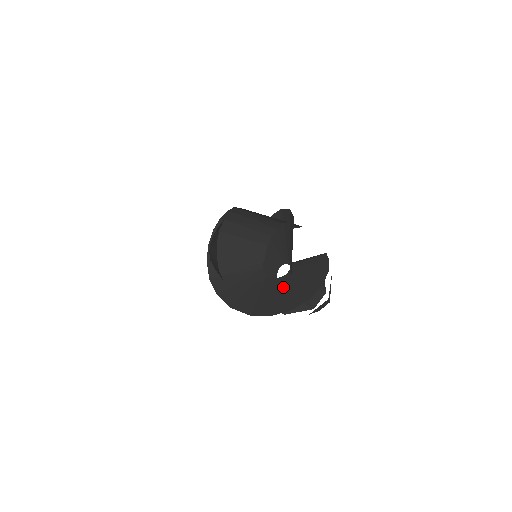
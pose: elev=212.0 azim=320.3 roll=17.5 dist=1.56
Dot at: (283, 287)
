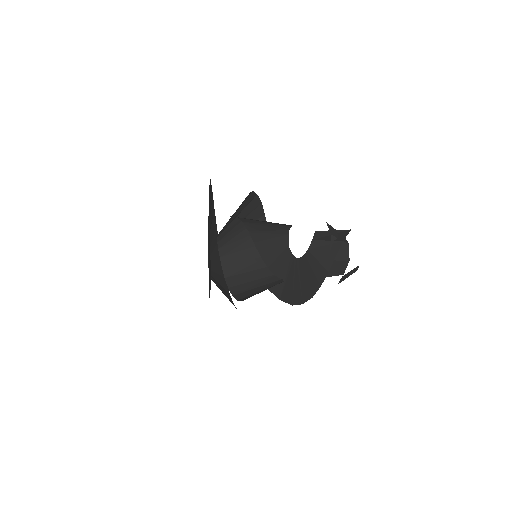
Dot at: (289, 270)
